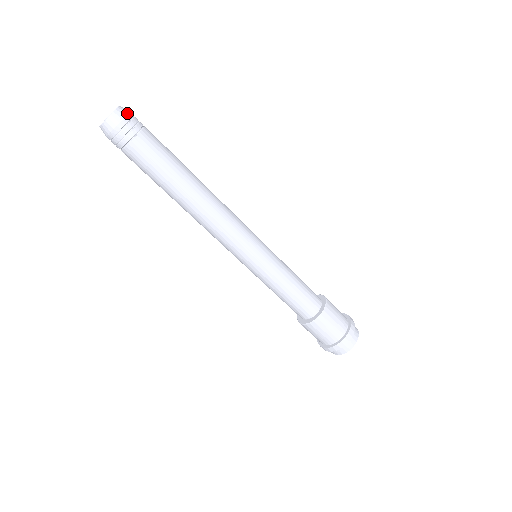
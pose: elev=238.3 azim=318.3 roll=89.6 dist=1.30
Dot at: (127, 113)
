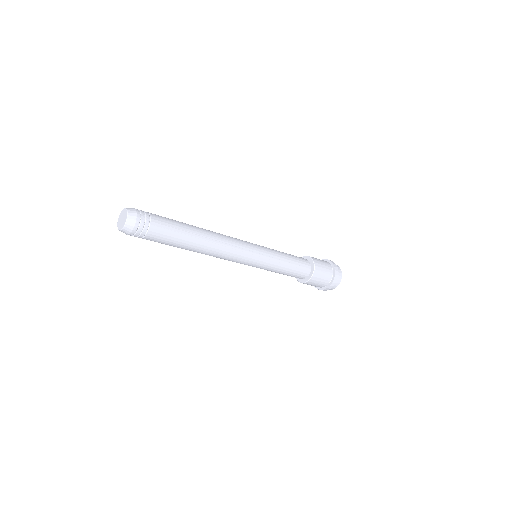
Dot at: (130, 232)
